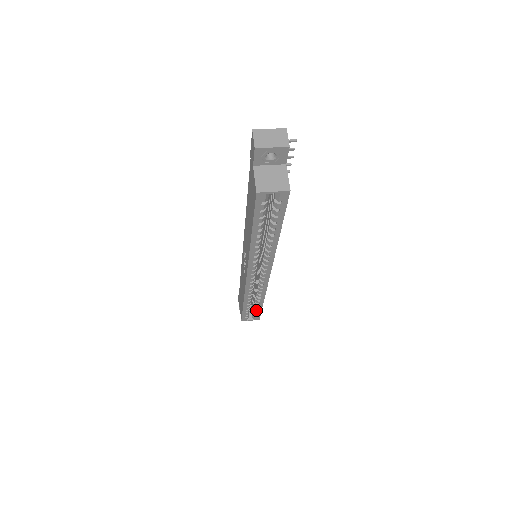
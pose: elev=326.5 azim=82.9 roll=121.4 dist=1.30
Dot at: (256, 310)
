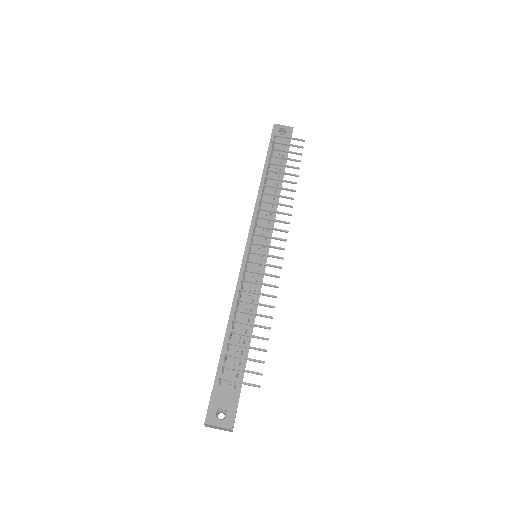
Dot at: occluded
